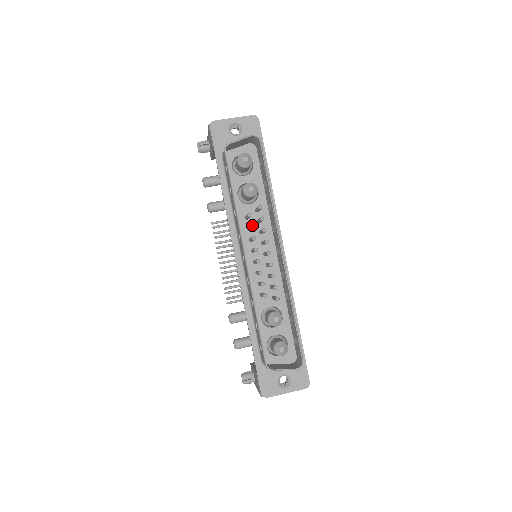
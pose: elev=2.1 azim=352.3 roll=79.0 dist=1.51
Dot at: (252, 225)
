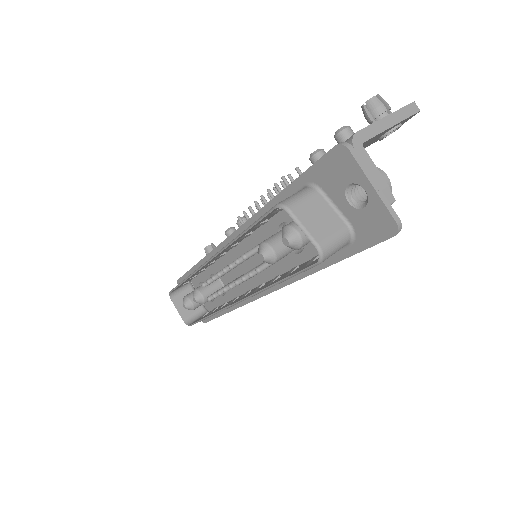
Dot at: (237, 263)
